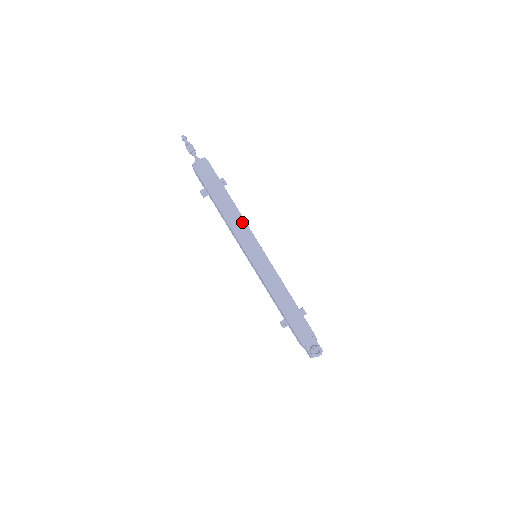
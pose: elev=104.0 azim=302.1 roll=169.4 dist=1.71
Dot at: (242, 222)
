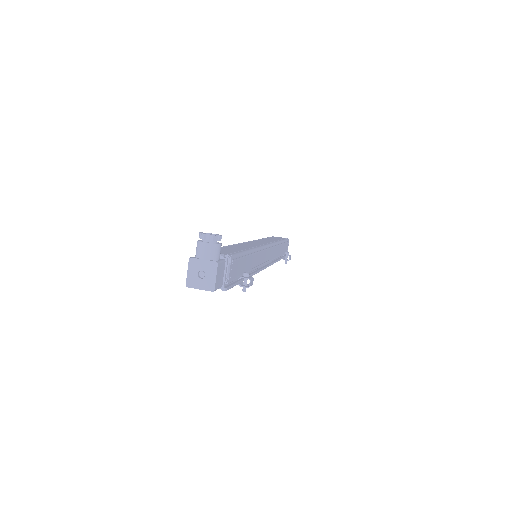
Dot at: (273, 241)
